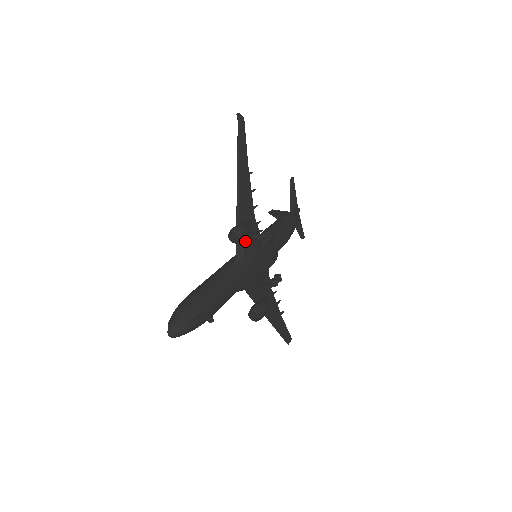
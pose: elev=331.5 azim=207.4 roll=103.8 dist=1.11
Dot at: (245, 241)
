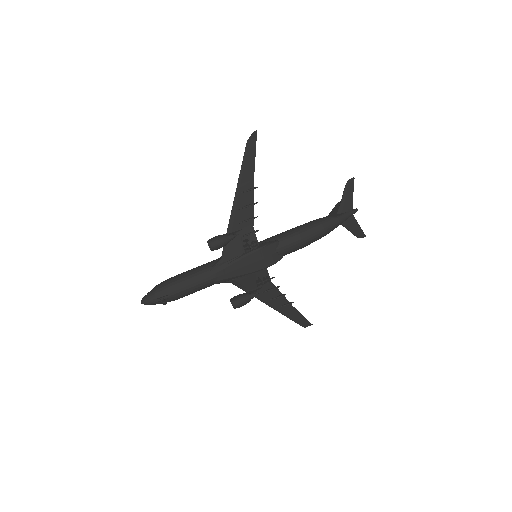
Dot at: (233, 246)
